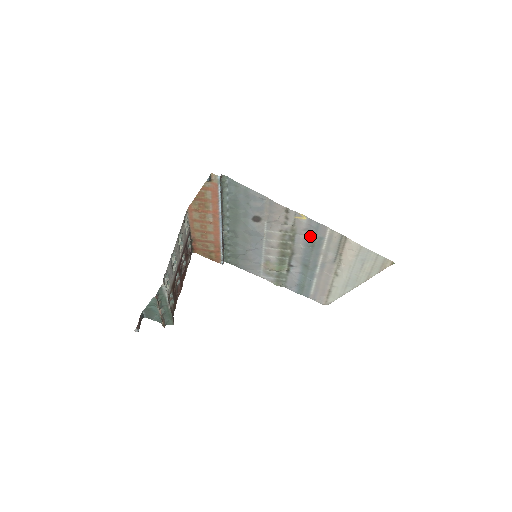
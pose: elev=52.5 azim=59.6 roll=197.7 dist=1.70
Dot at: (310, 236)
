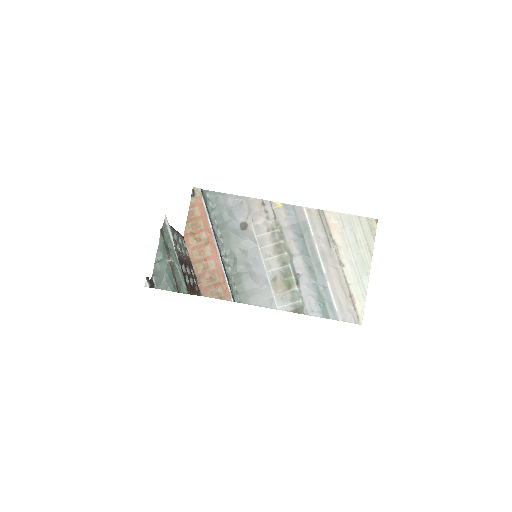
Dot at: (294, 225)
